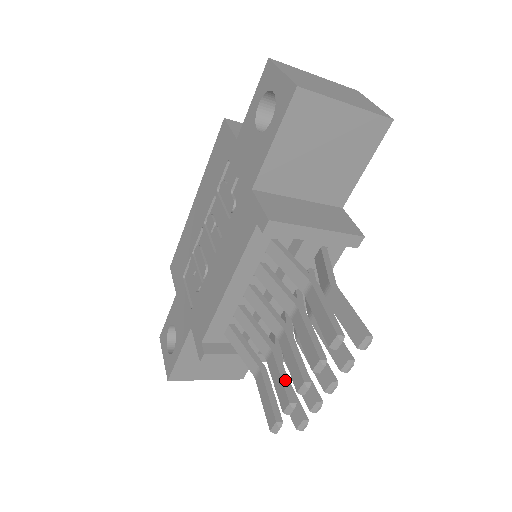
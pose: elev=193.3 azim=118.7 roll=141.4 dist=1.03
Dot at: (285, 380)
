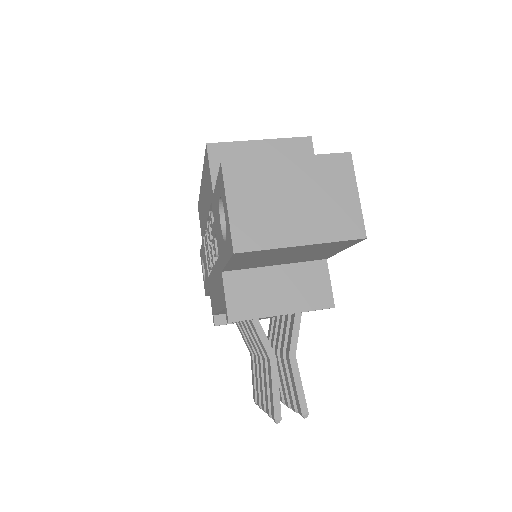
Dot at: occluded
